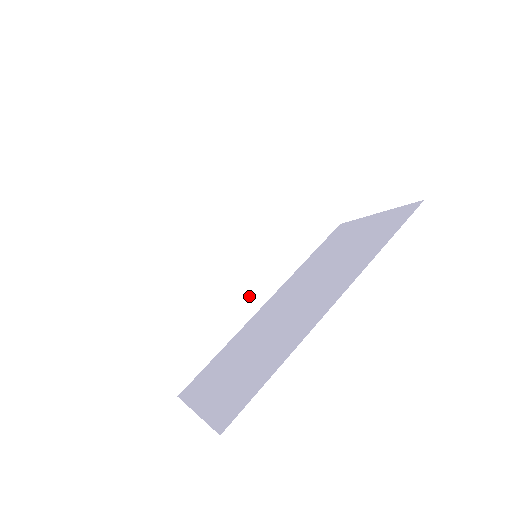
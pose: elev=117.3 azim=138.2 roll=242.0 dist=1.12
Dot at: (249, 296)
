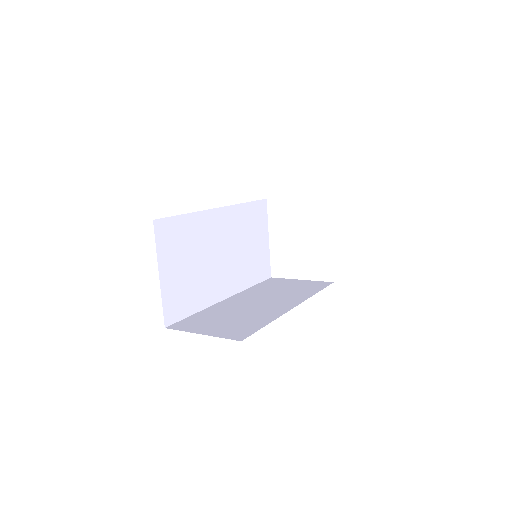
Dot at: (280, 307)
